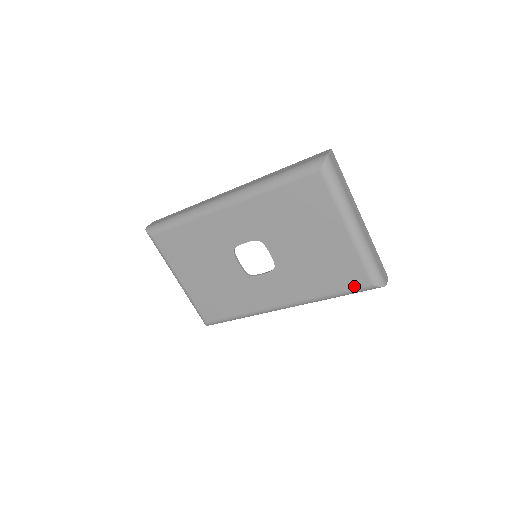
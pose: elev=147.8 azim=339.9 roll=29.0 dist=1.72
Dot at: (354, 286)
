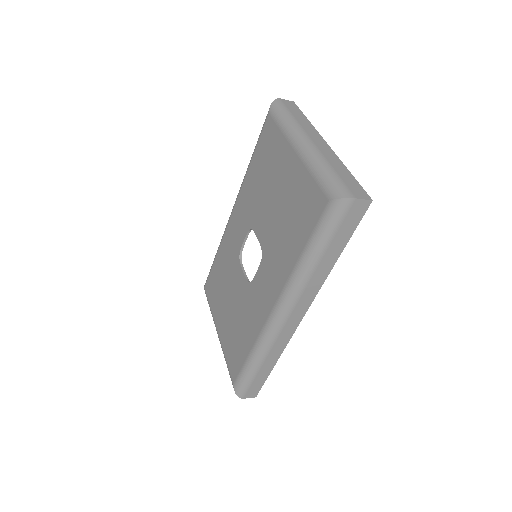
Dot at: (316, 219)
